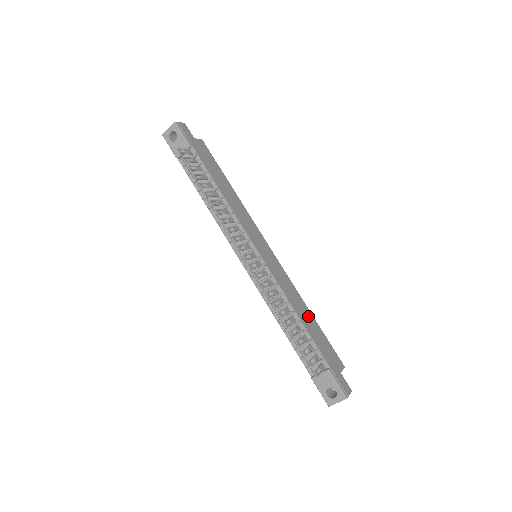
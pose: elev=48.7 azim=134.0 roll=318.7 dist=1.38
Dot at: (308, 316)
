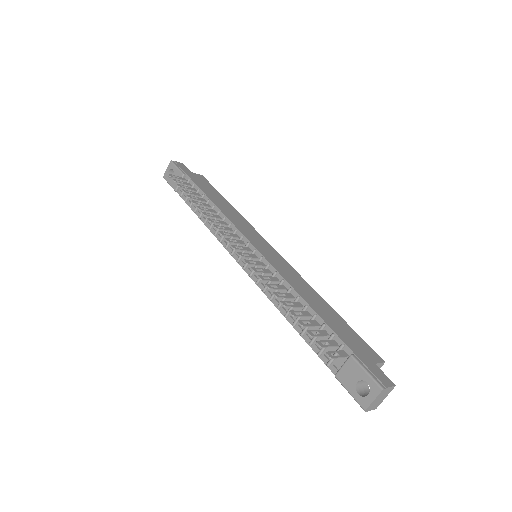
Dot at: (323, 305)
